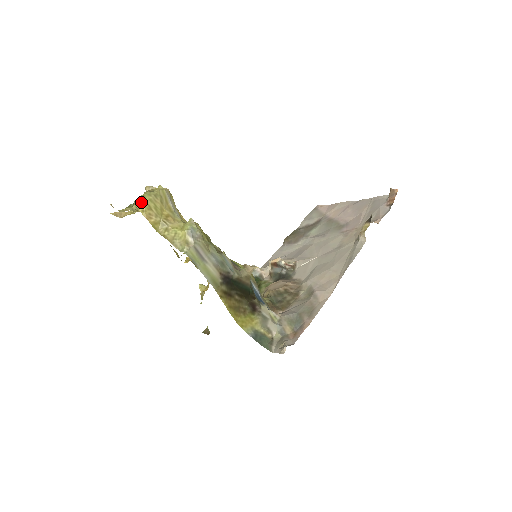
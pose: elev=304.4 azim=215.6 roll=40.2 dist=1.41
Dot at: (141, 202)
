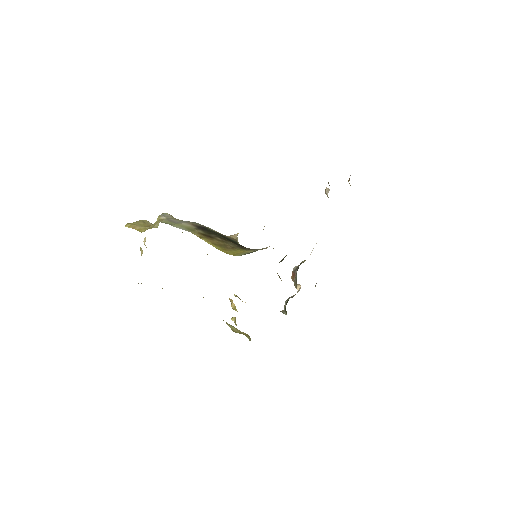
Dot at: (127, 224)
